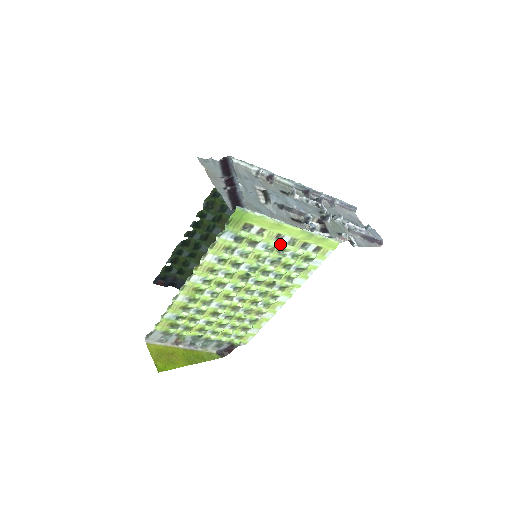
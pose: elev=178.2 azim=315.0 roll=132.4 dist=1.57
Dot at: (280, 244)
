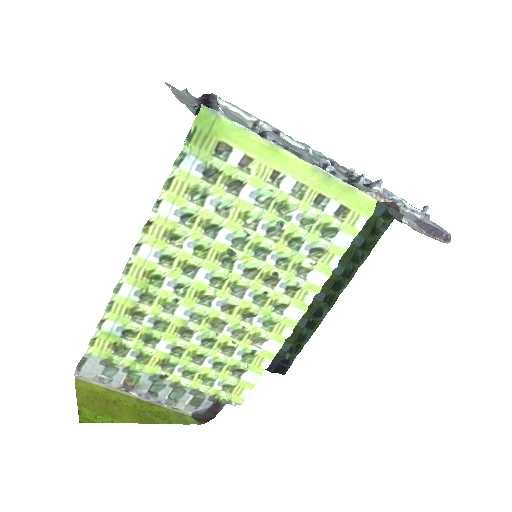
Dot at: (279, 193)
